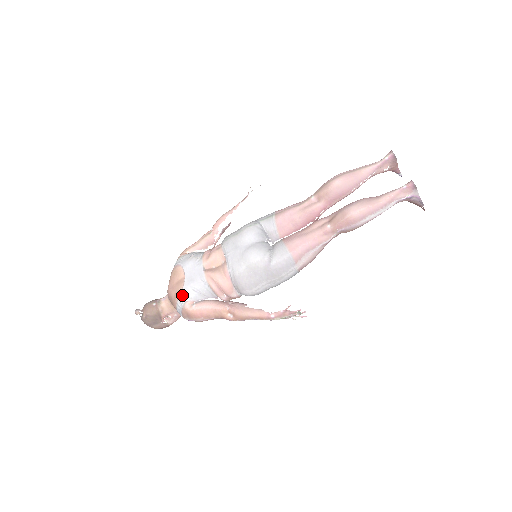
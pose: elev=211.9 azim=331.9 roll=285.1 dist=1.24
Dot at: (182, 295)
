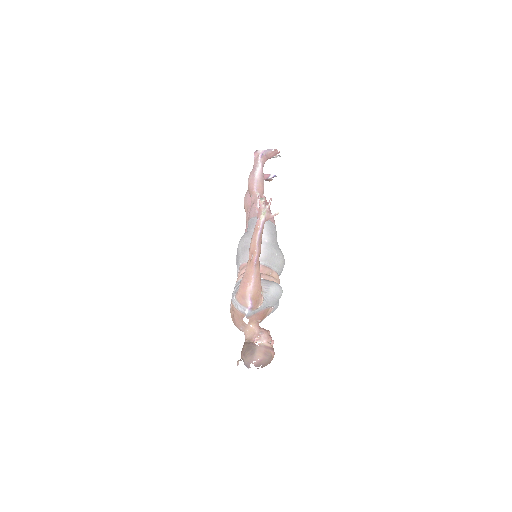
Dot at: (232, 301)
